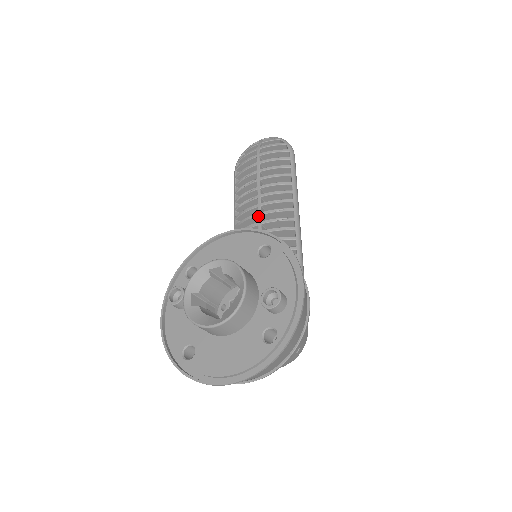
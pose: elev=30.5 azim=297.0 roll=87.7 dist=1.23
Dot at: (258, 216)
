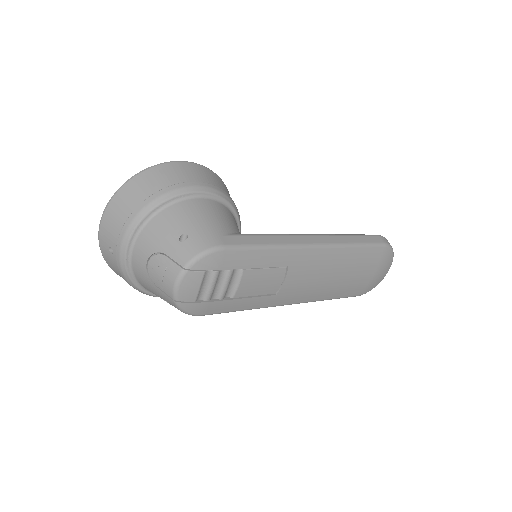
Dot at: occluded
